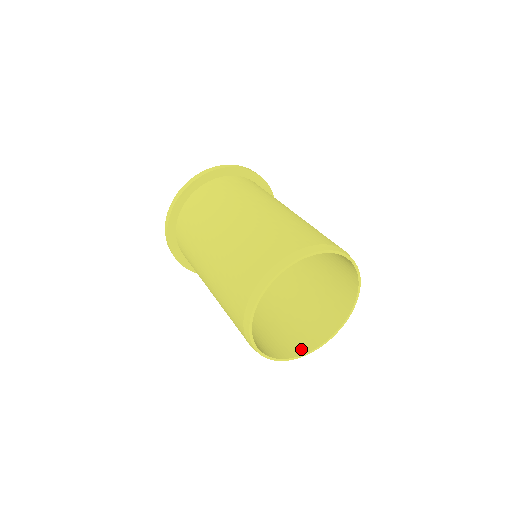
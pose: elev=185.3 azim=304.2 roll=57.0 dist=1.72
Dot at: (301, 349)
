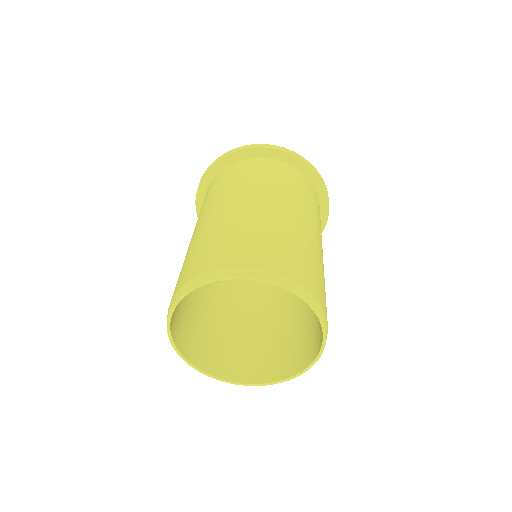
Dot at: (272, 375)
